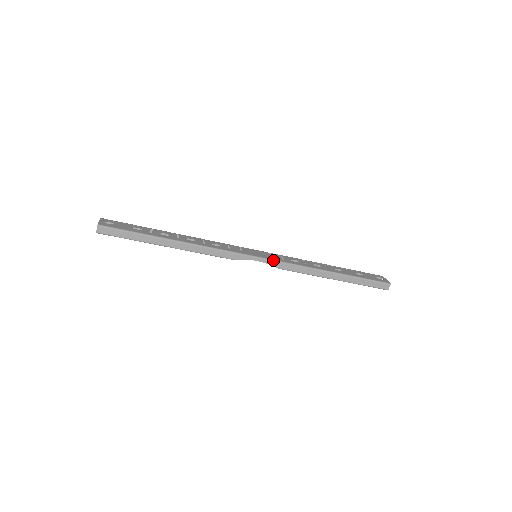
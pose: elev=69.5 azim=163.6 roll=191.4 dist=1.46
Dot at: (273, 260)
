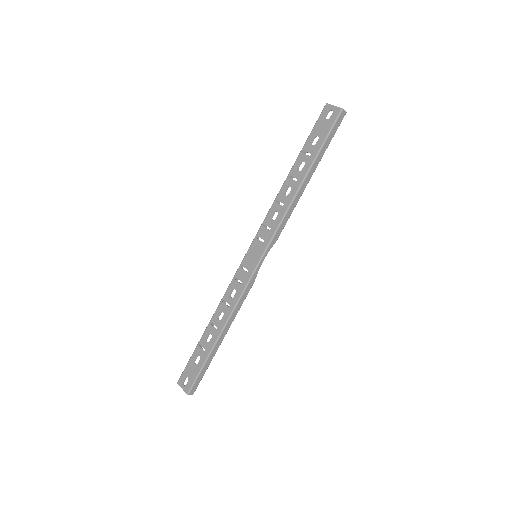
Dot at: (268, 245)
